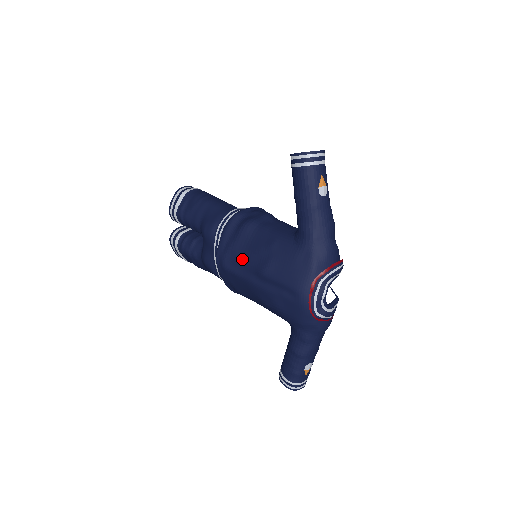
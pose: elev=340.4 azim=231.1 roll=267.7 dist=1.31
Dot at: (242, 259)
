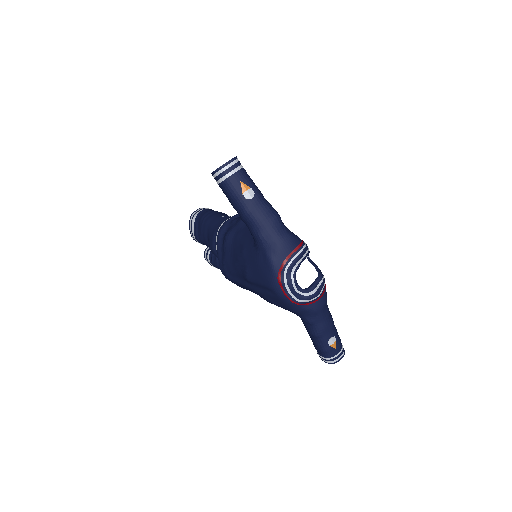
Dot at: (233, 270)
